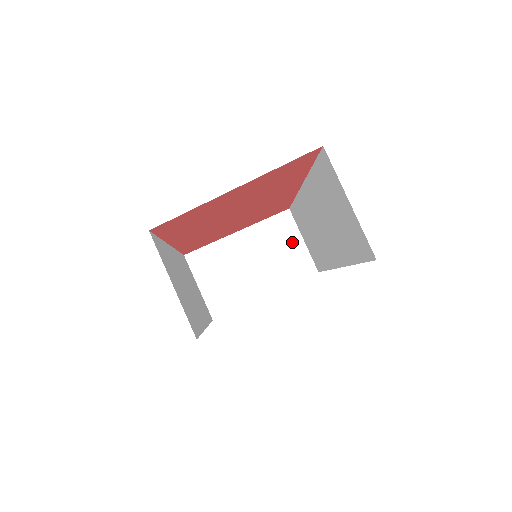
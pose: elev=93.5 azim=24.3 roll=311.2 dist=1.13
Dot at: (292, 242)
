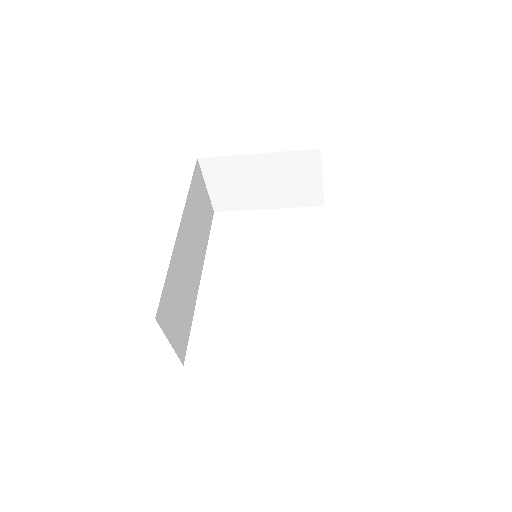
Dot at: (310, 177)
